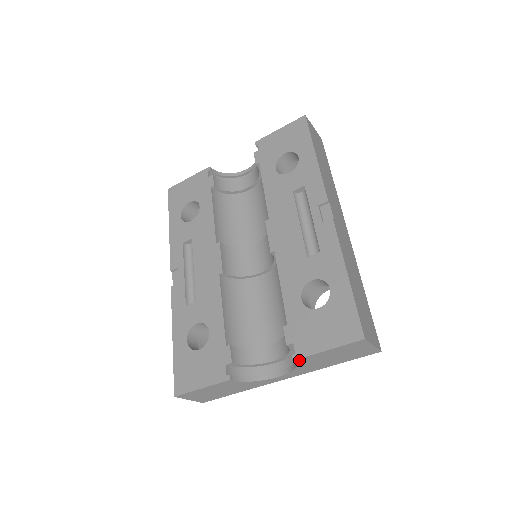
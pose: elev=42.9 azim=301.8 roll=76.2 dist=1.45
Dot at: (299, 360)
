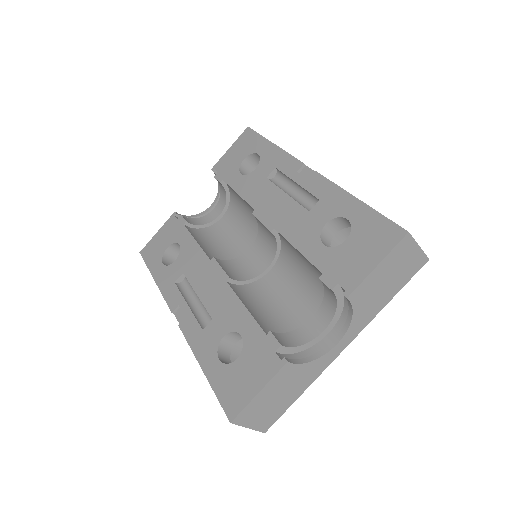
Dot at: (353, 296)
